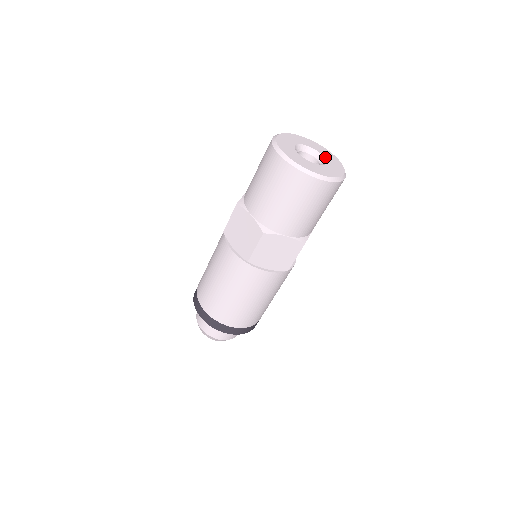
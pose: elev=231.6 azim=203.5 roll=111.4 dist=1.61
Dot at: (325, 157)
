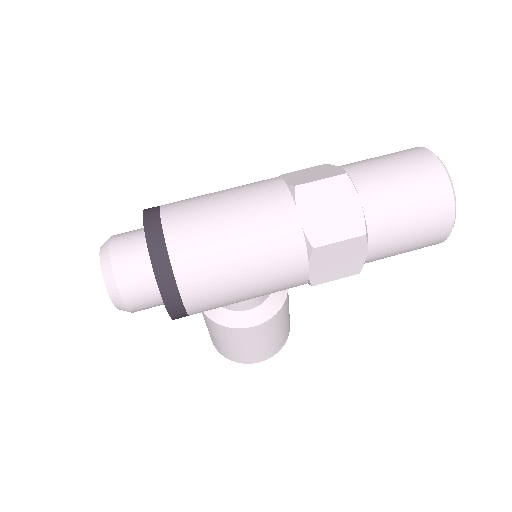
Dot at: occluded
